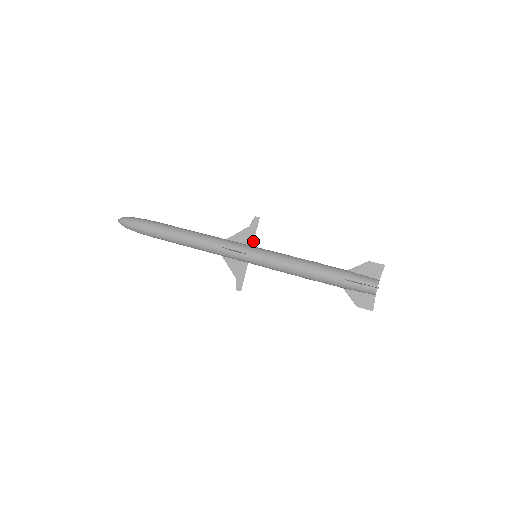
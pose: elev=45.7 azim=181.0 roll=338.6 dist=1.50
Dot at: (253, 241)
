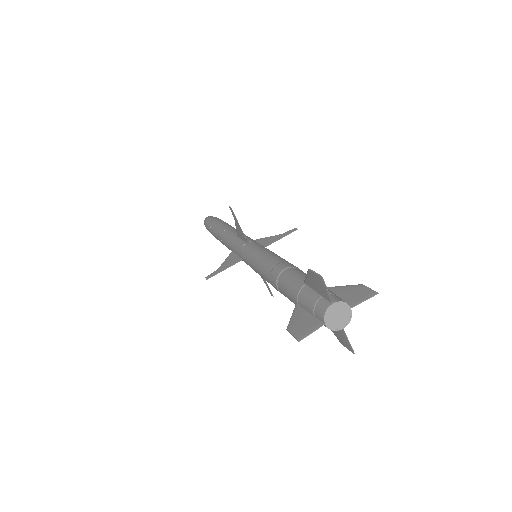
Dot at: occluded
